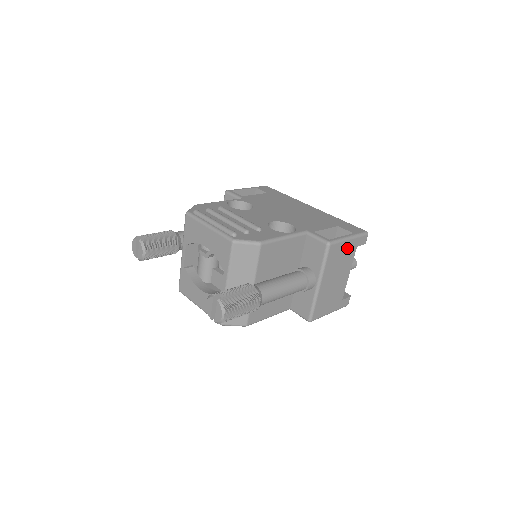
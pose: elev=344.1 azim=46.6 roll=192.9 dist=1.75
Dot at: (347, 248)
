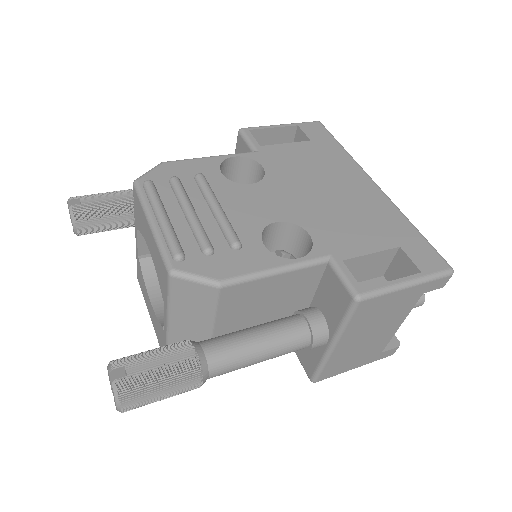
Dot at: (400, 298)
